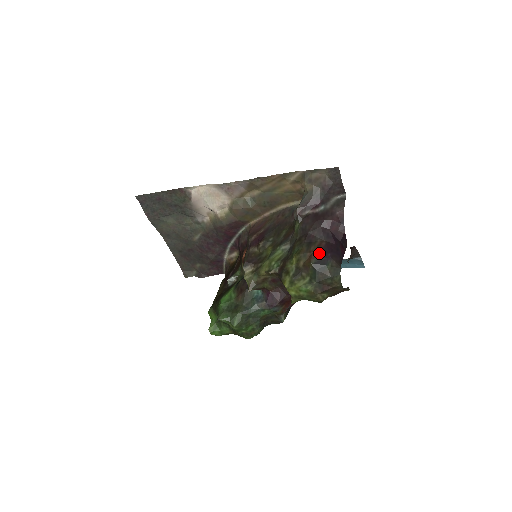
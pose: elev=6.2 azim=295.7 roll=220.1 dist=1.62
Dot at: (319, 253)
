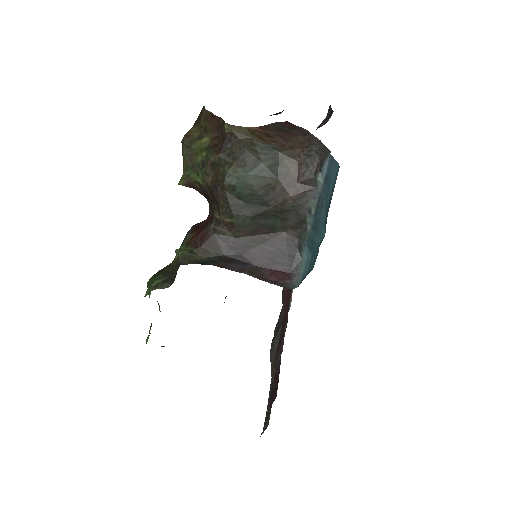
Dot at: occluded
